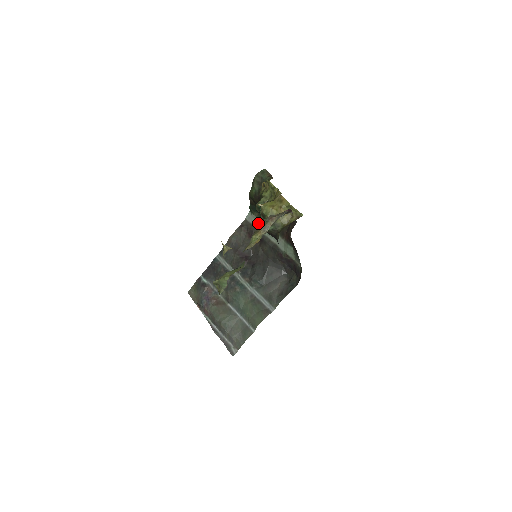
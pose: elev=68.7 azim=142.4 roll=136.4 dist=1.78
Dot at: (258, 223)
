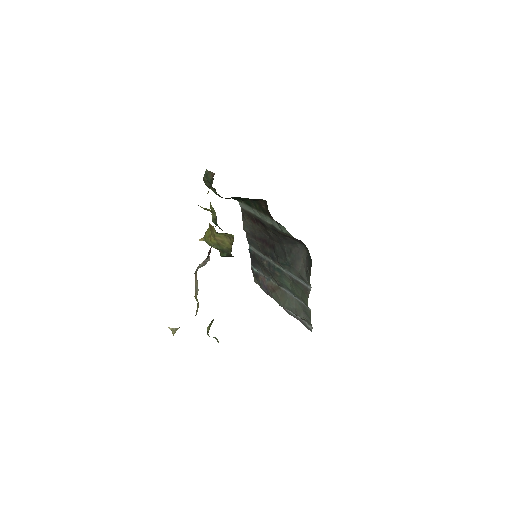
Dot at: (249, 209)
